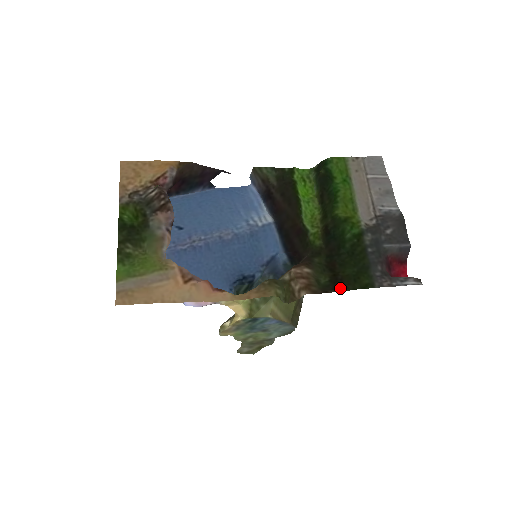
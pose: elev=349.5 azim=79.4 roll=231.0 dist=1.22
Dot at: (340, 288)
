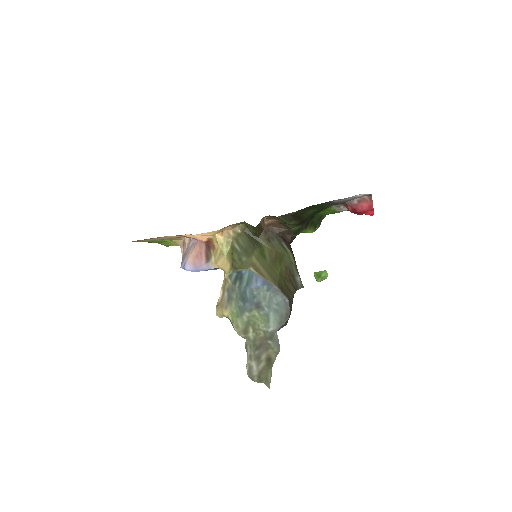
Dot at: (297, 212)
